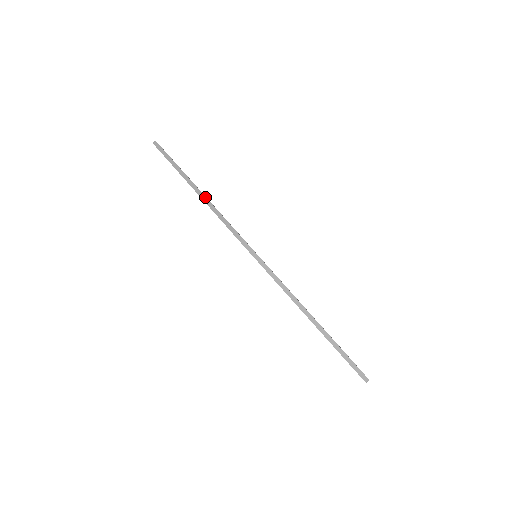
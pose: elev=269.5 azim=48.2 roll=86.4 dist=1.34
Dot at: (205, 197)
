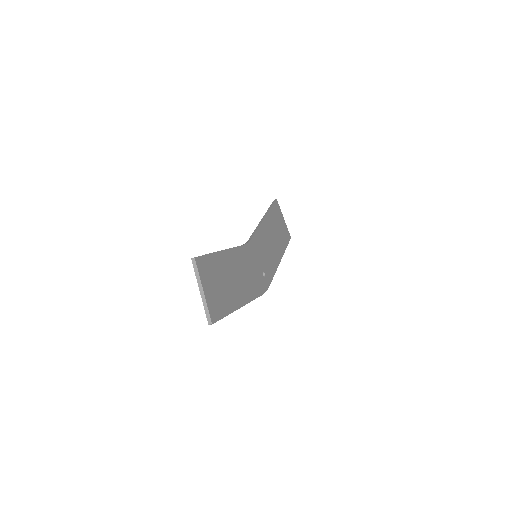
Dot at: occluded
